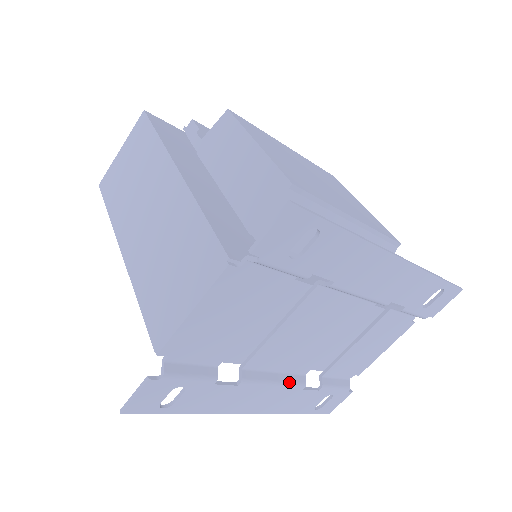
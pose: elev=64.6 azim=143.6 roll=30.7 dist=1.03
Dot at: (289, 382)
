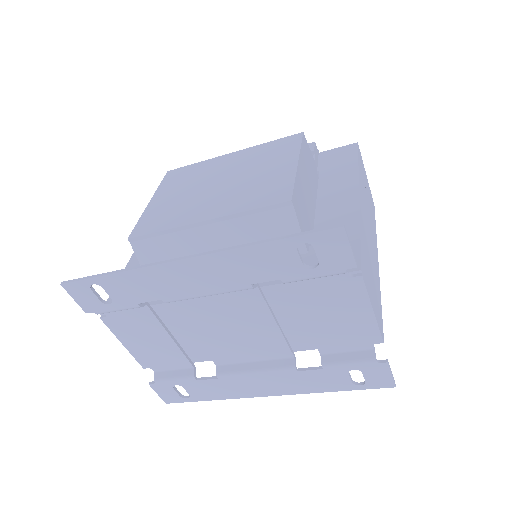
Dot at: (271, 368)
